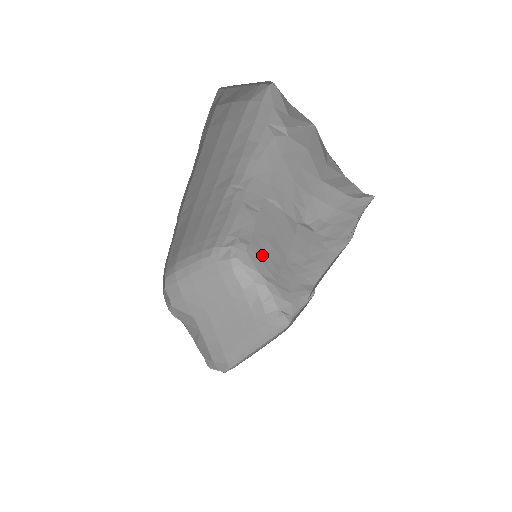
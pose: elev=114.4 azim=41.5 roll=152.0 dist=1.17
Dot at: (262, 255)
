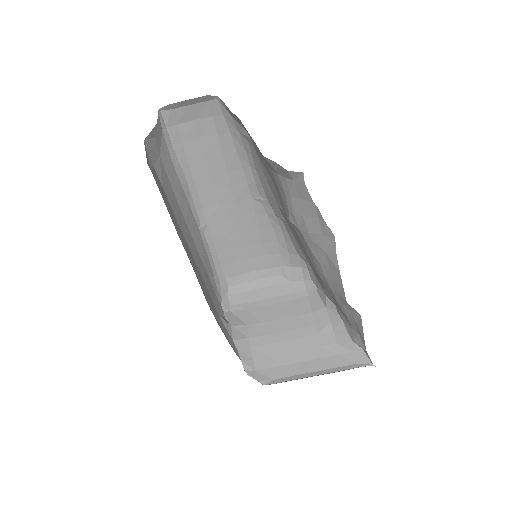
Dot at: (315, 272)
